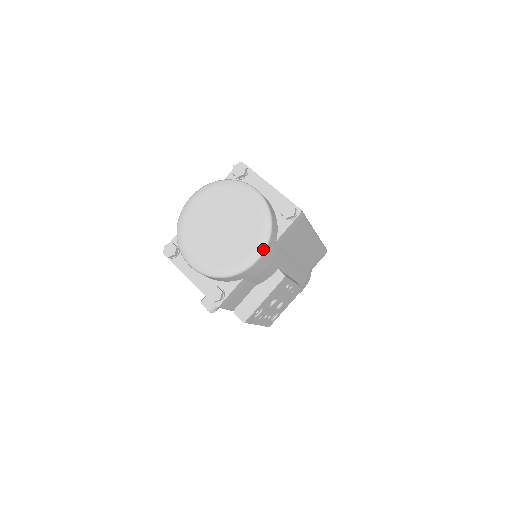
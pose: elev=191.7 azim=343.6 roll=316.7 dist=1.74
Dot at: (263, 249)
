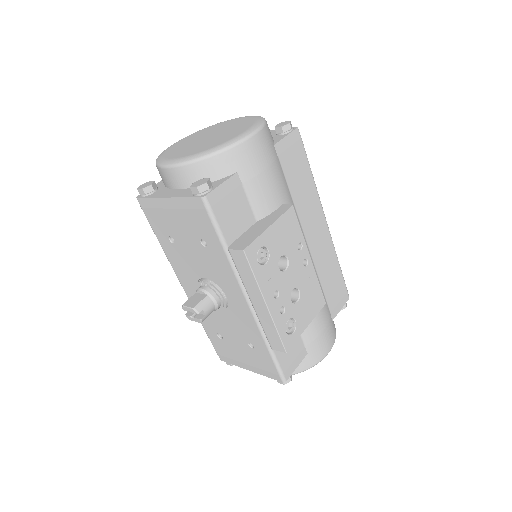
Dot at: (258, 128)
